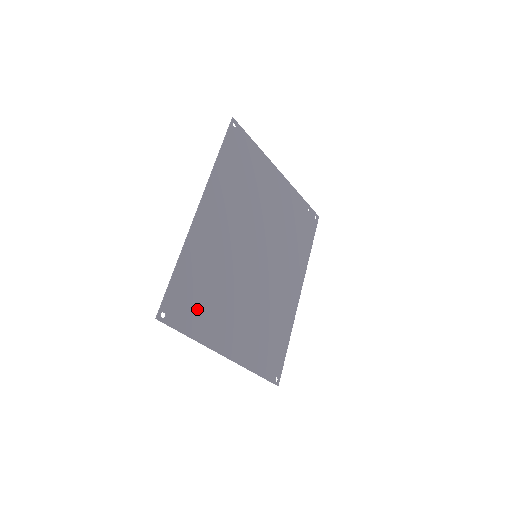
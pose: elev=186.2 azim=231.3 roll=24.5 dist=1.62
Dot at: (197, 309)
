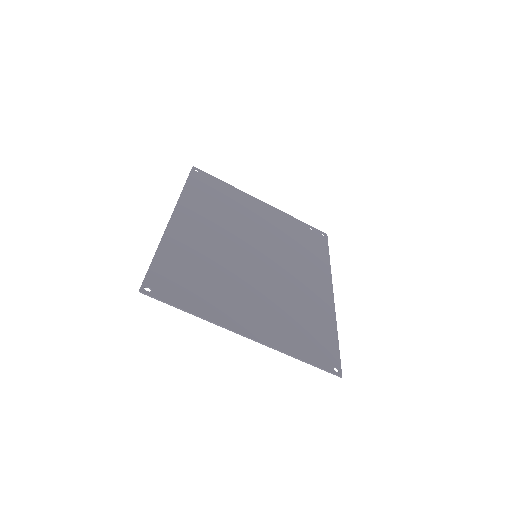
Dot at: (191, 289)
